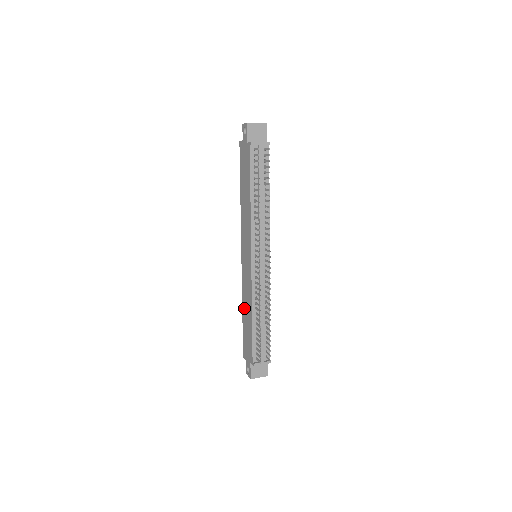
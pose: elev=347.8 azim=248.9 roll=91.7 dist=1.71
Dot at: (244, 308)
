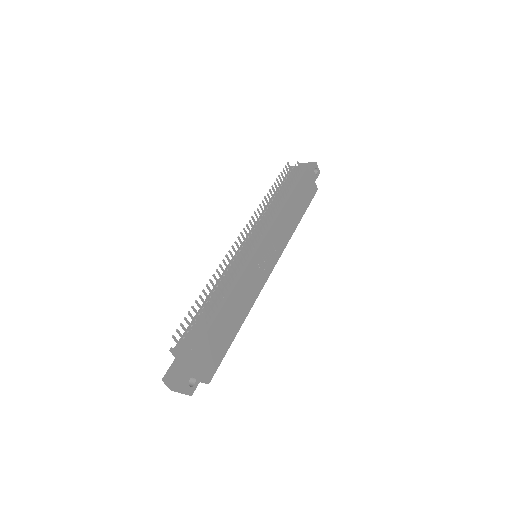
Dot at: occluded
